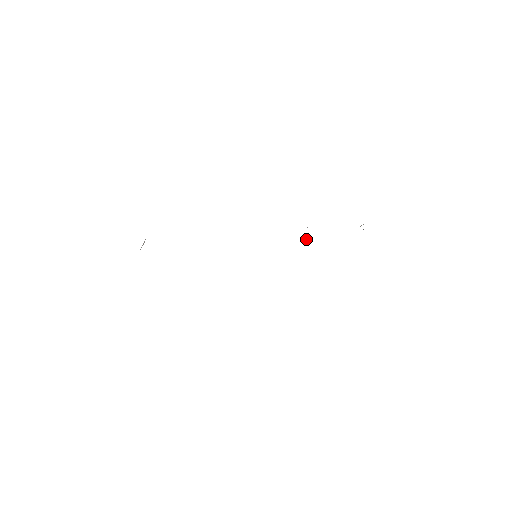
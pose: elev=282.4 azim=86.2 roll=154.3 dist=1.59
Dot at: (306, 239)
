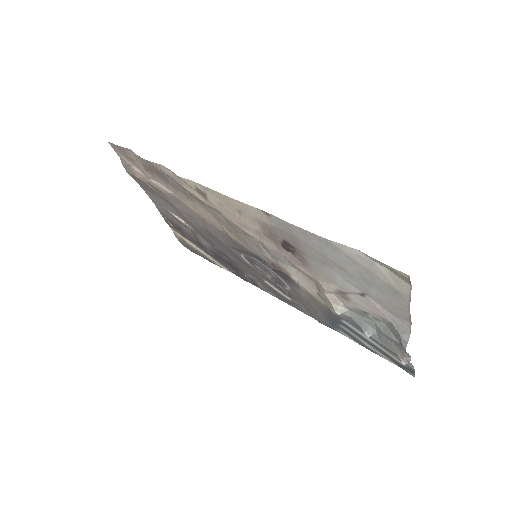
Dot at: (321, 297)
